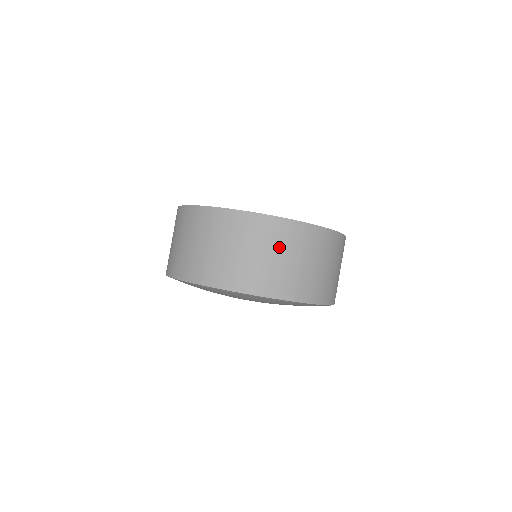
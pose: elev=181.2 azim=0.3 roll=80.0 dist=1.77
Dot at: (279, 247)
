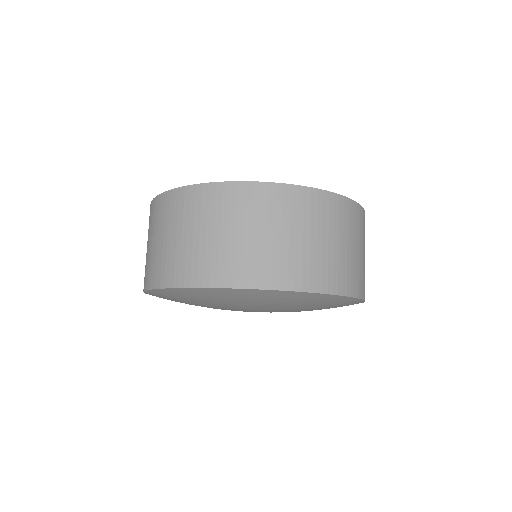
Dot at: (212, 220)
